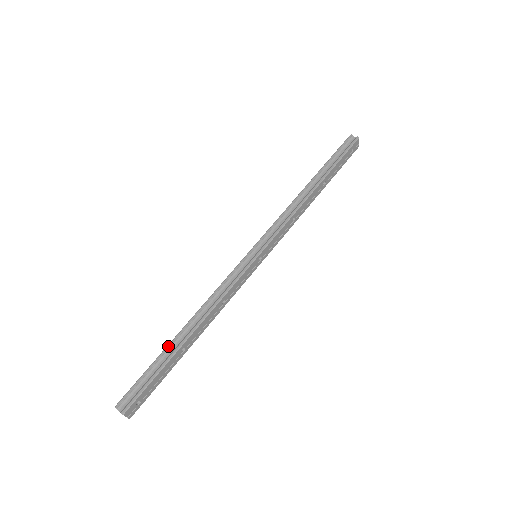
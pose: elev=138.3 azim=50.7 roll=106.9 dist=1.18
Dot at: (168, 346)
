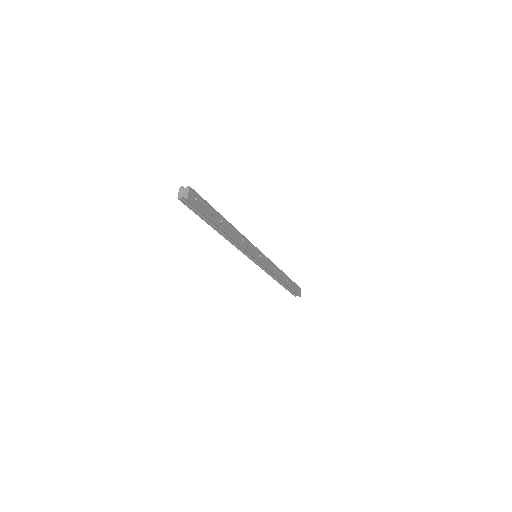
Dot at: occluded
